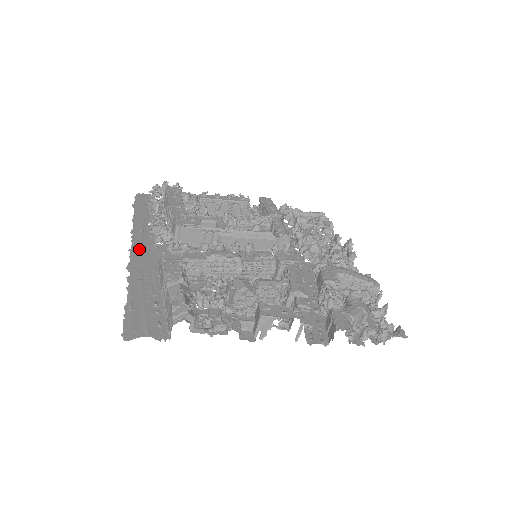
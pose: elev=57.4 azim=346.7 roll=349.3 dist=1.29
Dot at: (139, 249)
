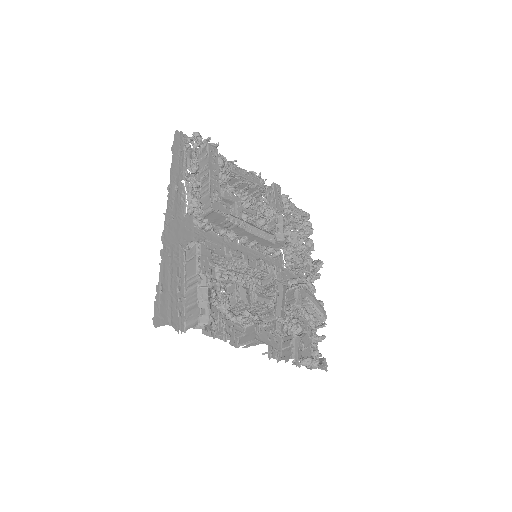
Dot at: (172, 215)
